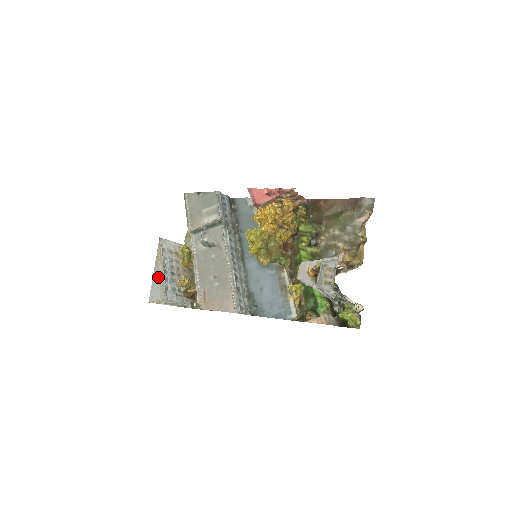
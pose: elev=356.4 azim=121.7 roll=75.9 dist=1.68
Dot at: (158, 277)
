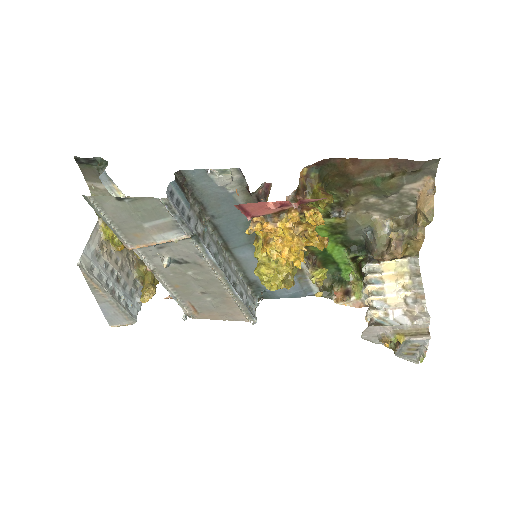
Dot at: (108, 305)
